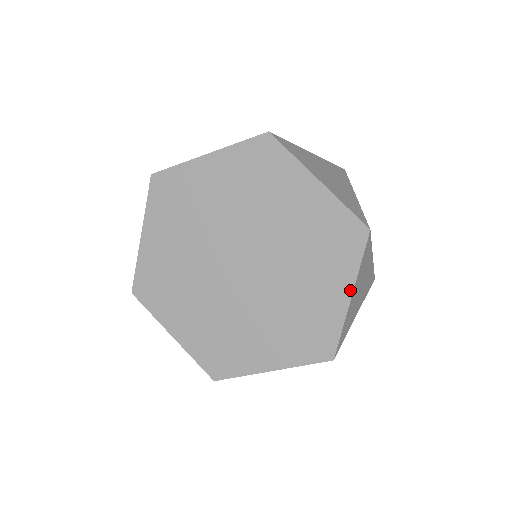
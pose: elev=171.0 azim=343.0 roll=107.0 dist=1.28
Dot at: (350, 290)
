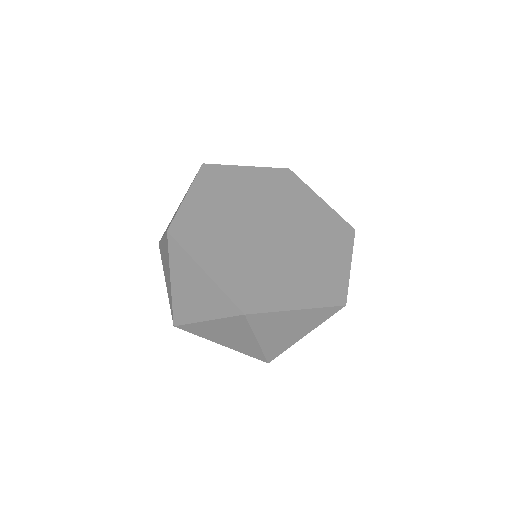
Dot at: (349, 260)
